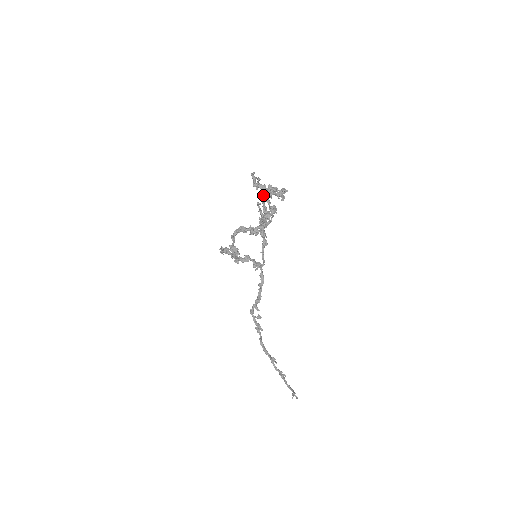
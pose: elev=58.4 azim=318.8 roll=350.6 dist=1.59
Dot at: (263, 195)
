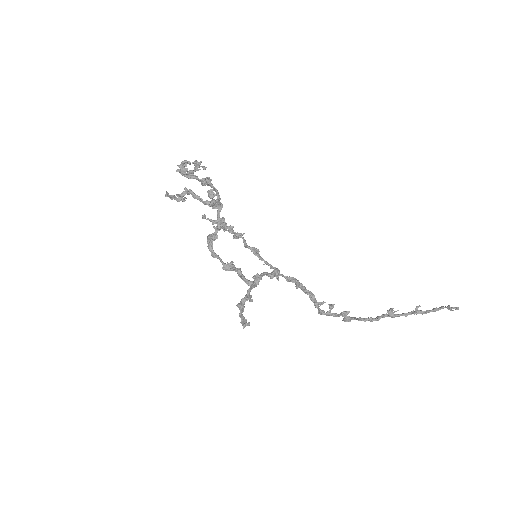
Dot at: (191, 193)
